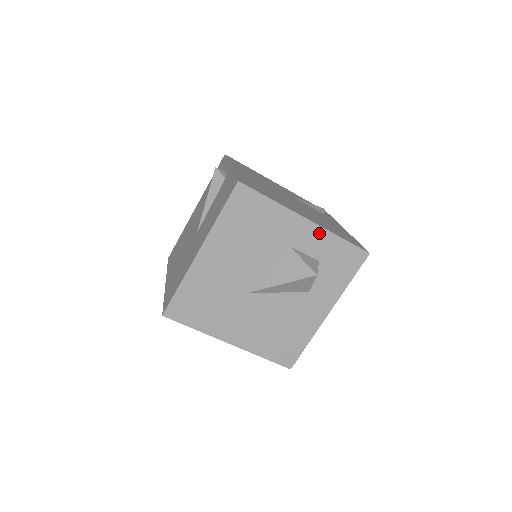
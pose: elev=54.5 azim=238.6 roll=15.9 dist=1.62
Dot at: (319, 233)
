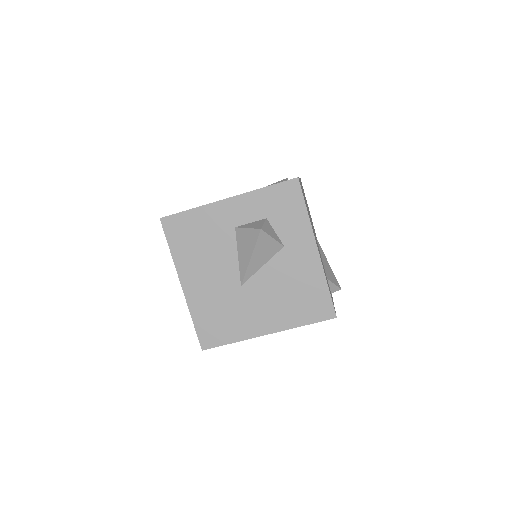
Dot at: (245, 200)
